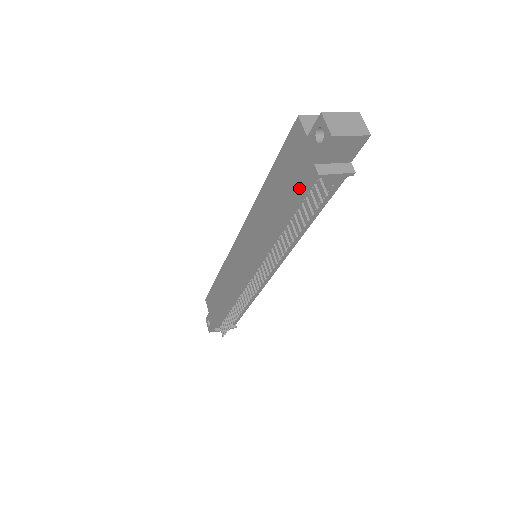
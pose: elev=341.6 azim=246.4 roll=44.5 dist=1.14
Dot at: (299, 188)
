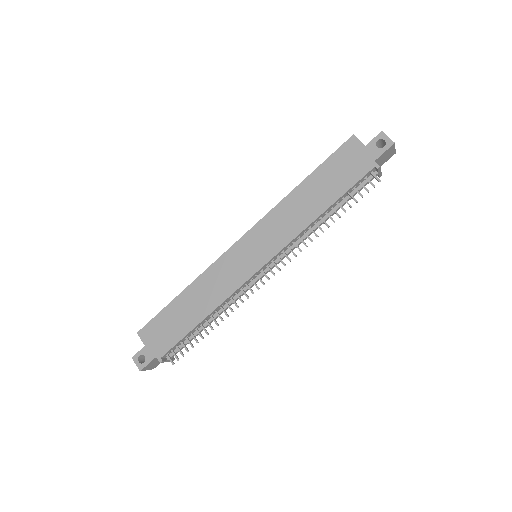
Dot at: (355, 178)
